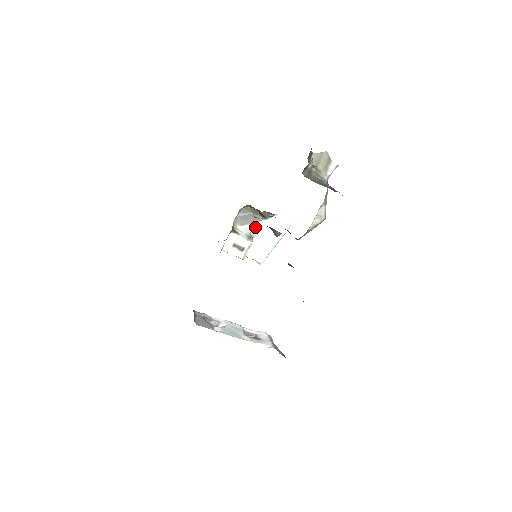
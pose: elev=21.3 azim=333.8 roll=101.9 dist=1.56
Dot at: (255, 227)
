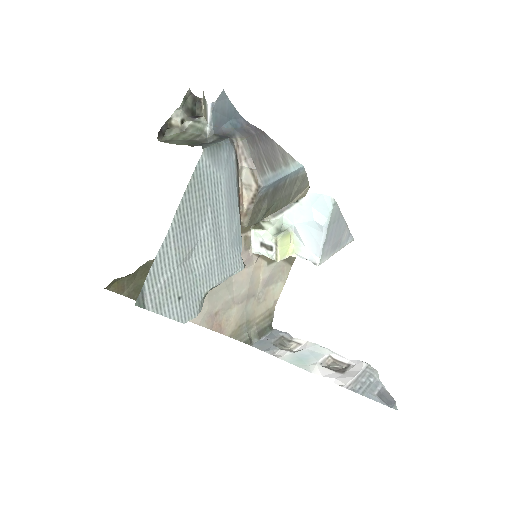
Dot at: (288, 215)
